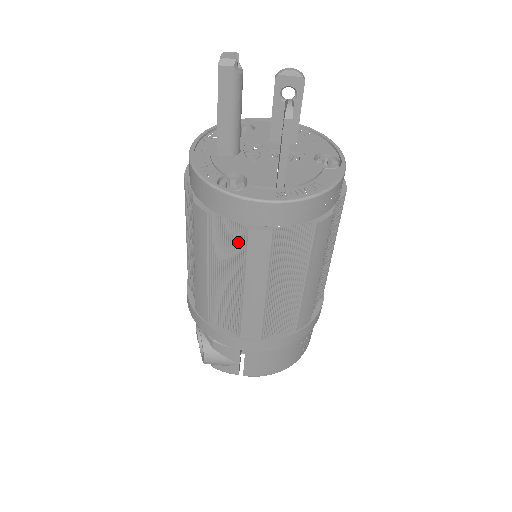
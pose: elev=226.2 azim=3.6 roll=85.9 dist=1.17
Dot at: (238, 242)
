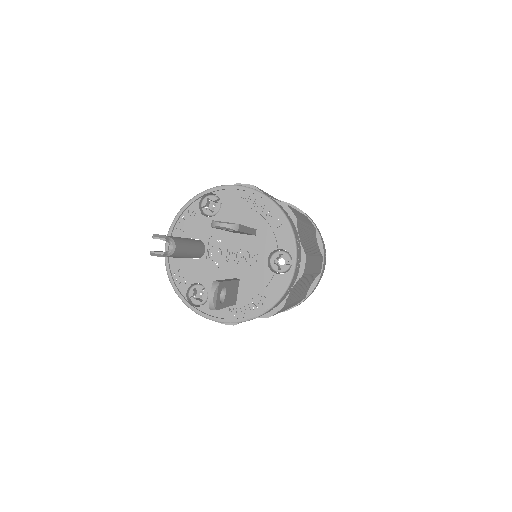
Dot at: occluded
